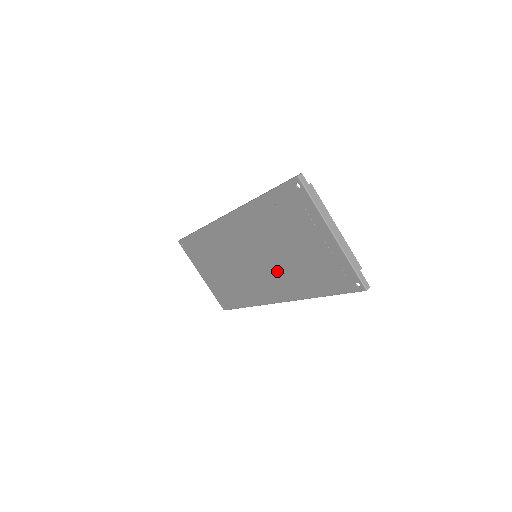
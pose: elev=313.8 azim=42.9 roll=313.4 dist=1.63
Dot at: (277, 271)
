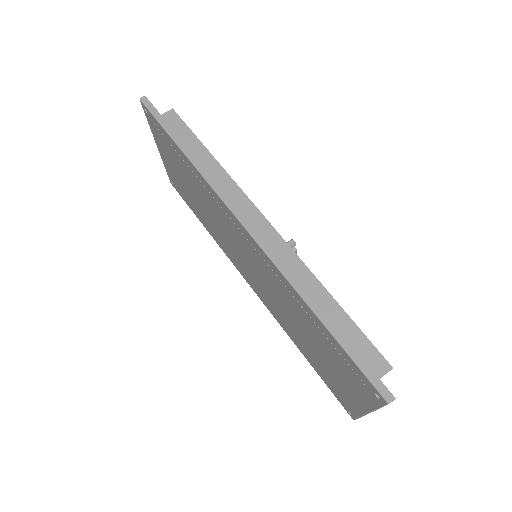
Dot at: (273, 303)
